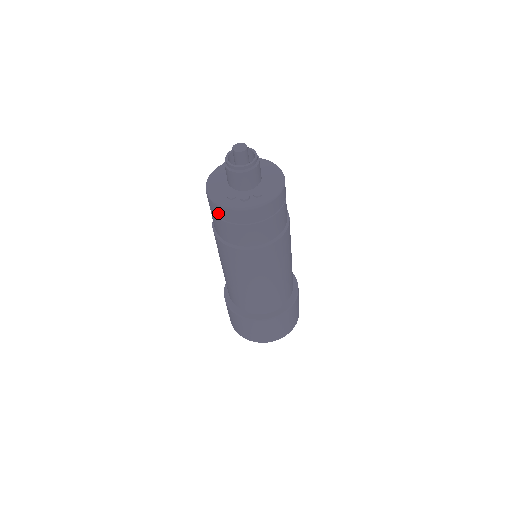
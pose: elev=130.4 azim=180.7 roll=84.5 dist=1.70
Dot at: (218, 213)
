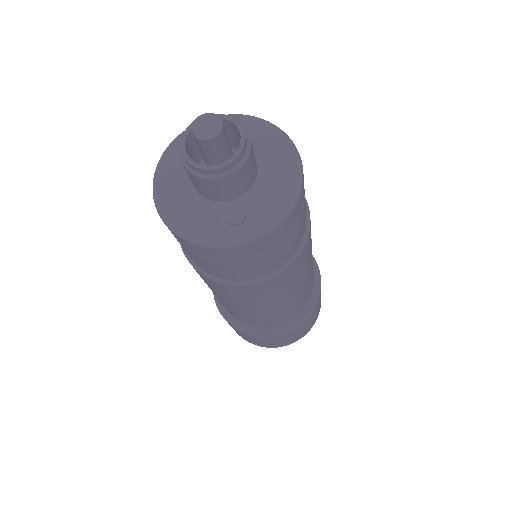
Dot at: (190, 249)
